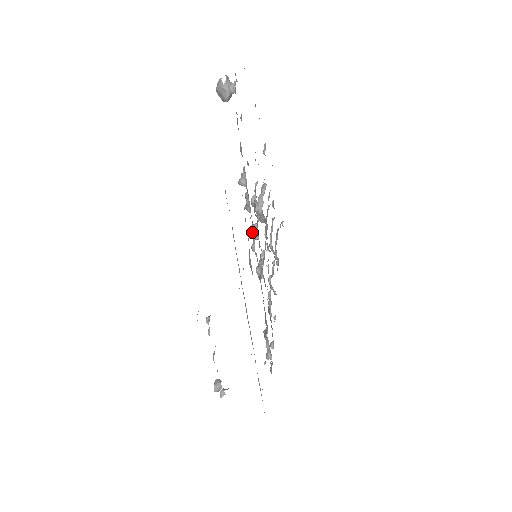
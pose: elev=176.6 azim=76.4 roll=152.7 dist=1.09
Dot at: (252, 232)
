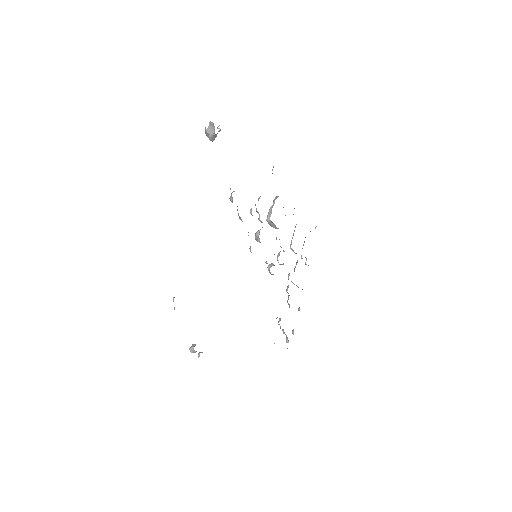
Dot at: occluded
